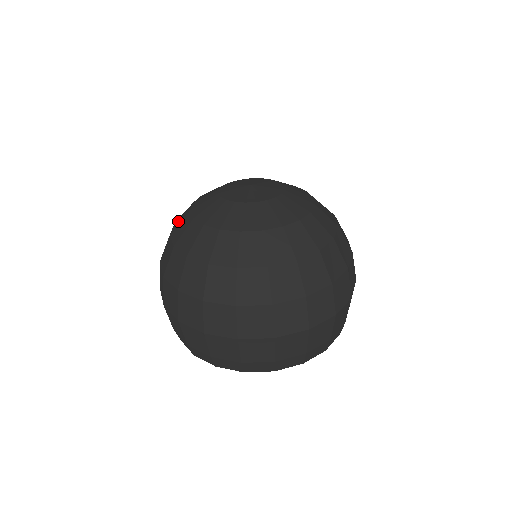
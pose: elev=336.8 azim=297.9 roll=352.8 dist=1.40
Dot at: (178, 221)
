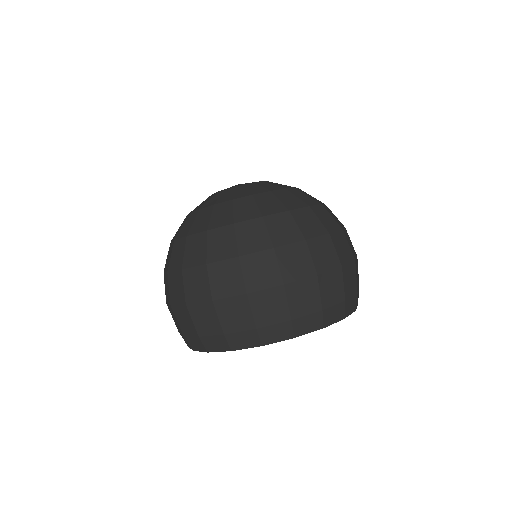
Dot at: occluded
